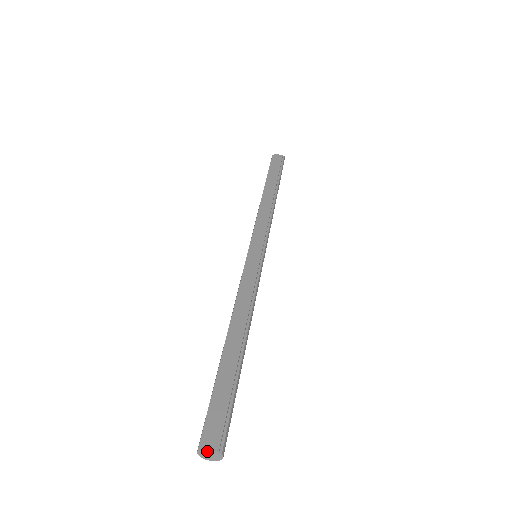
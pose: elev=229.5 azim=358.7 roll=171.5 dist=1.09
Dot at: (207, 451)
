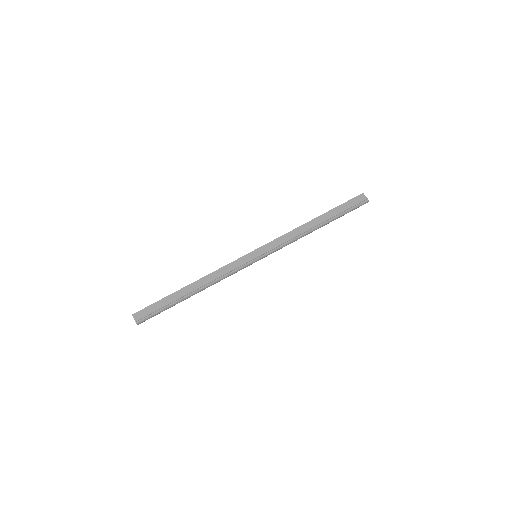
Dot at: (134, 318)
